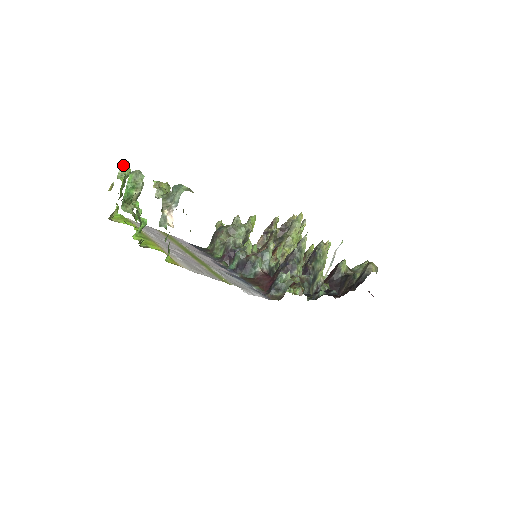
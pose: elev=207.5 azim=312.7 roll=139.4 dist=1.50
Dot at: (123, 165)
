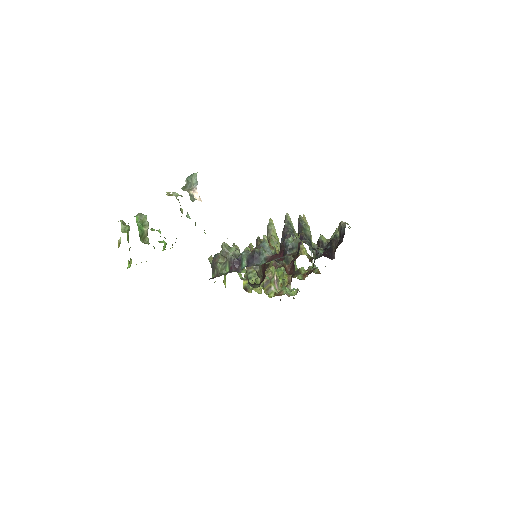
Dot at: (122, 223)
